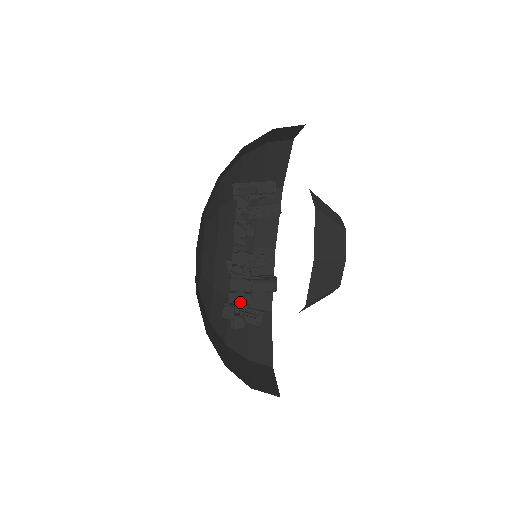
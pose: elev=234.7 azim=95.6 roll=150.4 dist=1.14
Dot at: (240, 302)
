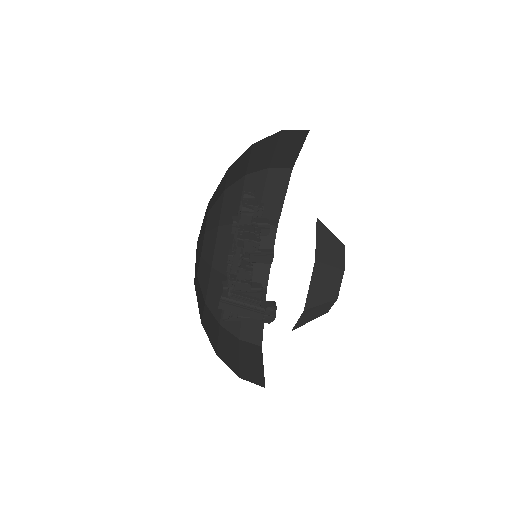
Dot at: (249, 238)
